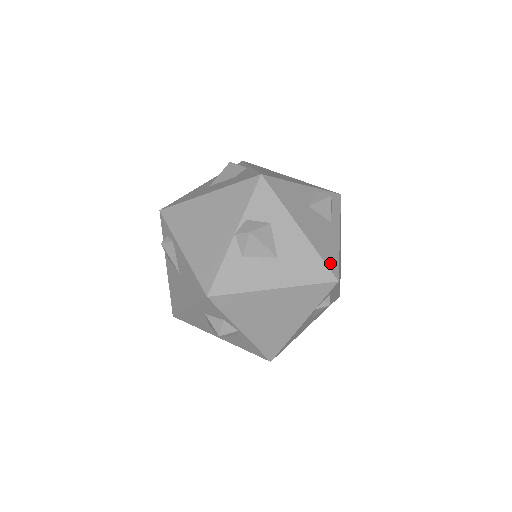
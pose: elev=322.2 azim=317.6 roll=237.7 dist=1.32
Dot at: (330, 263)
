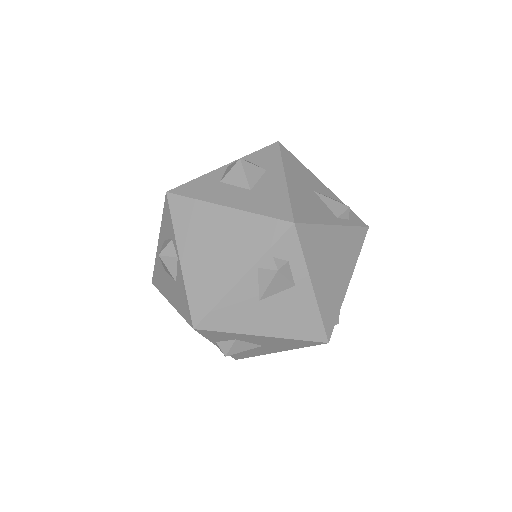
Dot at: (312, 335)
